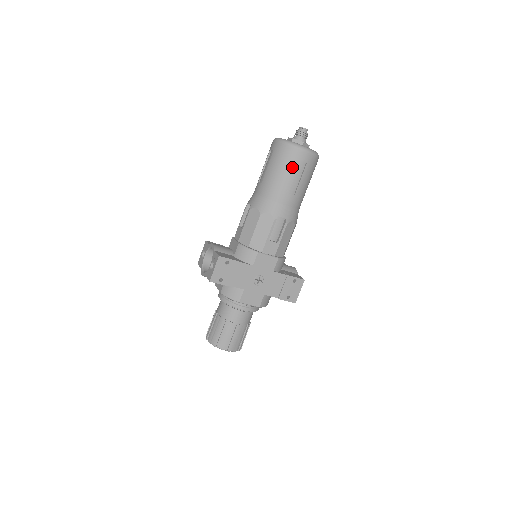
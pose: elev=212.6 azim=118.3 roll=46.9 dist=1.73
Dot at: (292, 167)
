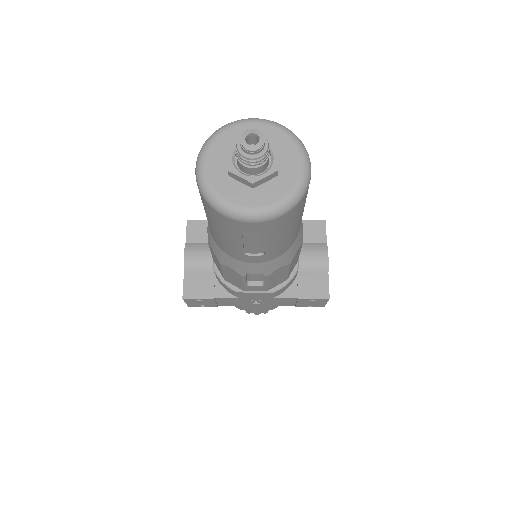
Dot at: (236, 236)
